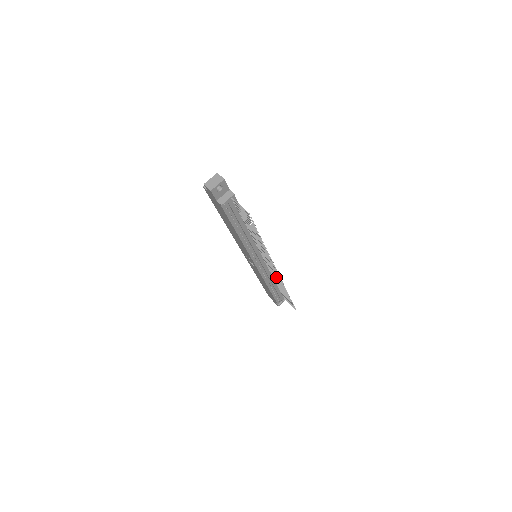
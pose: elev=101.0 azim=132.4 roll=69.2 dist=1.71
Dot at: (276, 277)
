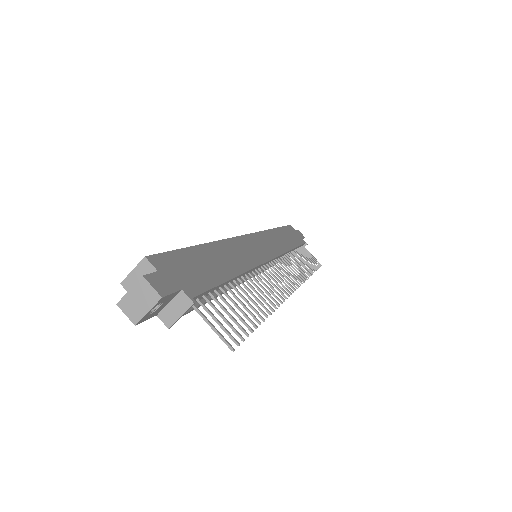
Dot at: occluded
